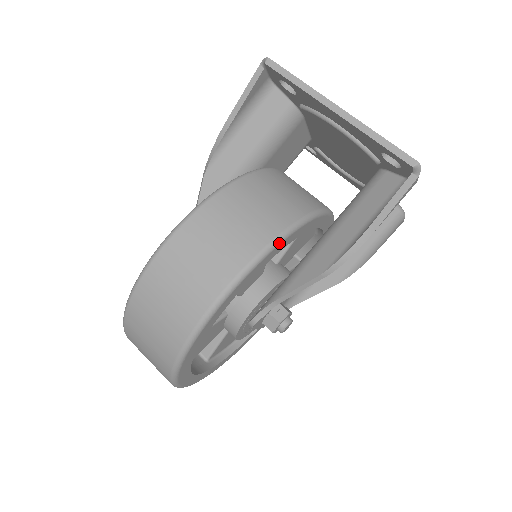
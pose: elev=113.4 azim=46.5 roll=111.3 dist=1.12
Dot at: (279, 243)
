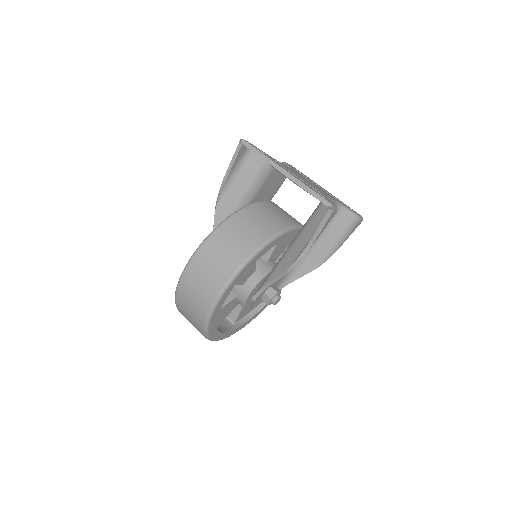
Dot at: (255, 256)
